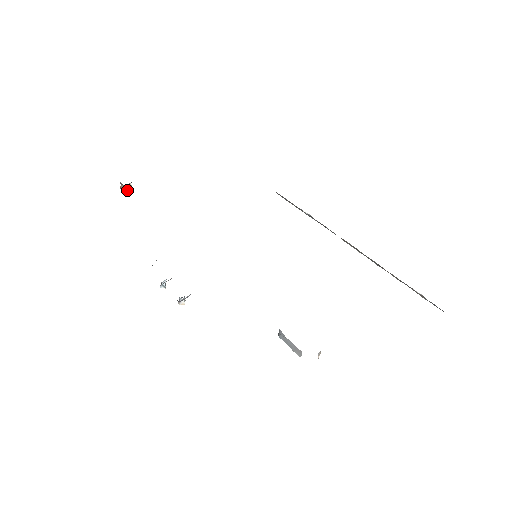
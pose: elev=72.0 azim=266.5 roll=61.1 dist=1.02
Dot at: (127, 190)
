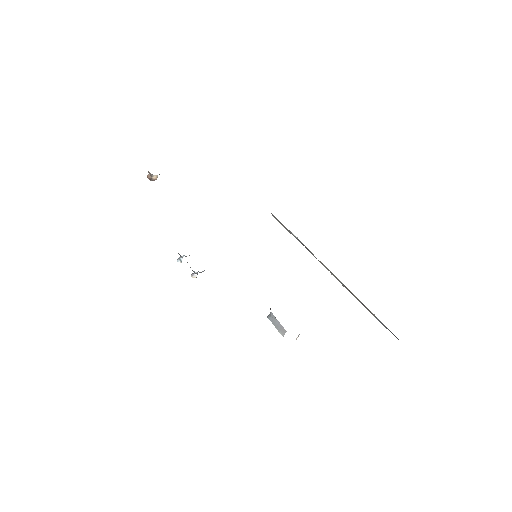
Dot at: (152, 180)
